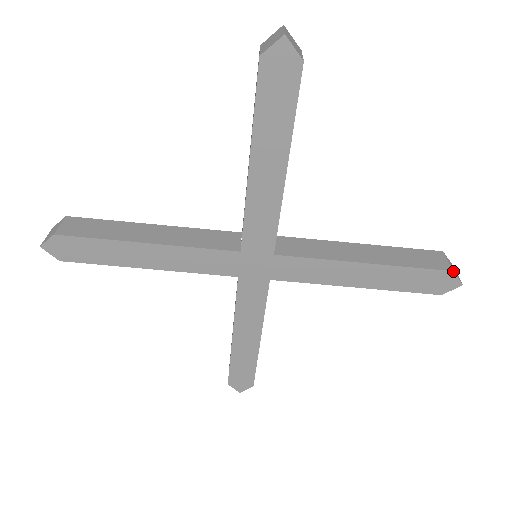
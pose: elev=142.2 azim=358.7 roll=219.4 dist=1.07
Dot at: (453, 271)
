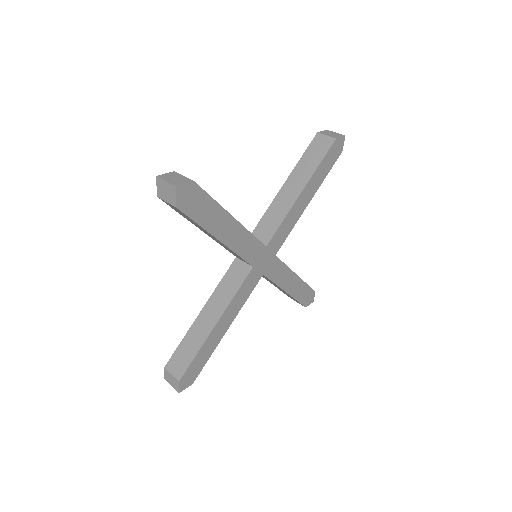
Dot at: (336, 139)
